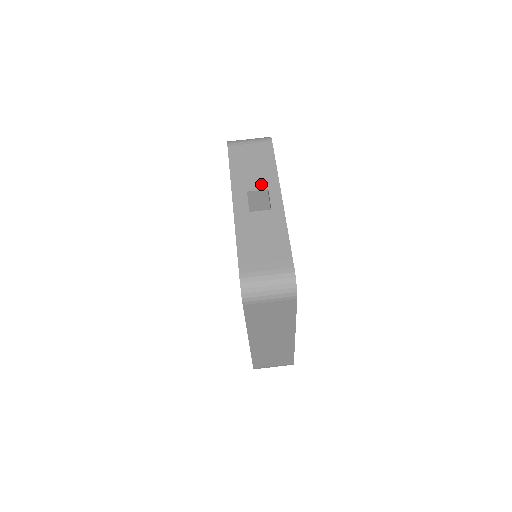
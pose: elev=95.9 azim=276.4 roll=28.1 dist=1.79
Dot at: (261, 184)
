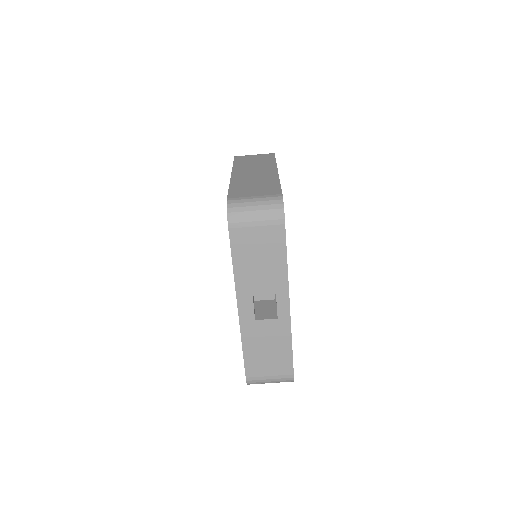
Dot at: (268, 288)
